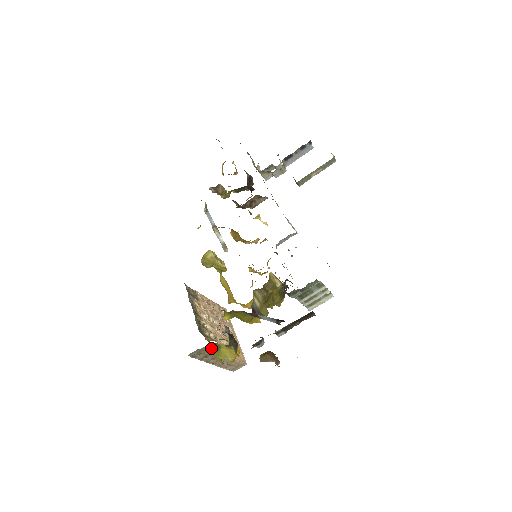
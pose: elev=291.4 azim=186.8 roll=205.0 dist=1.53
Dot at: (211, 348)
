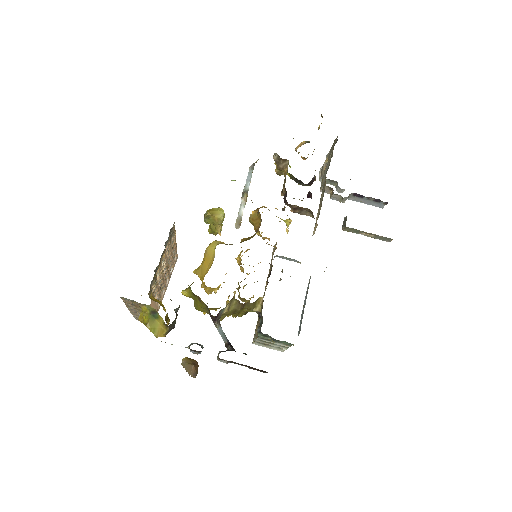
Dot at: (147, 308)
